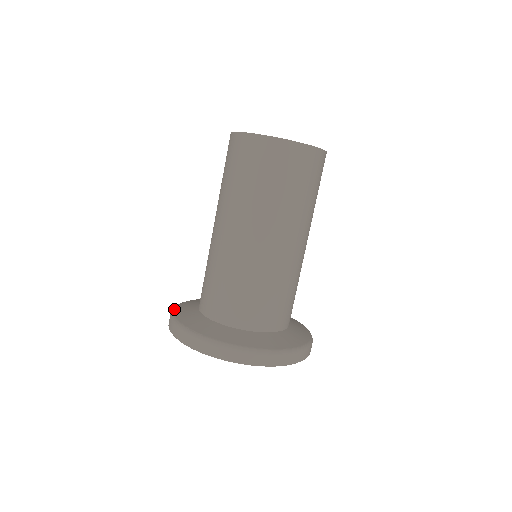
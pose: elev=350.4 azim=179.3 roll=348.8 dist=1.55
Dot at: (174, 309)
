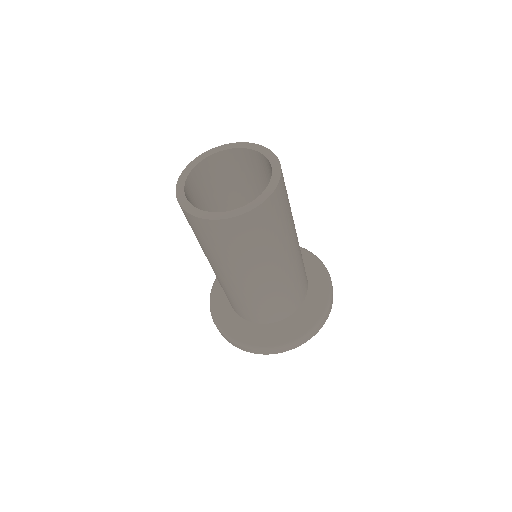
Dot at: (243, 343)
